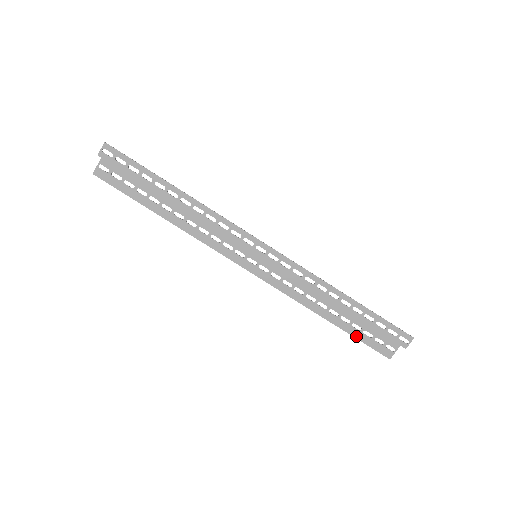
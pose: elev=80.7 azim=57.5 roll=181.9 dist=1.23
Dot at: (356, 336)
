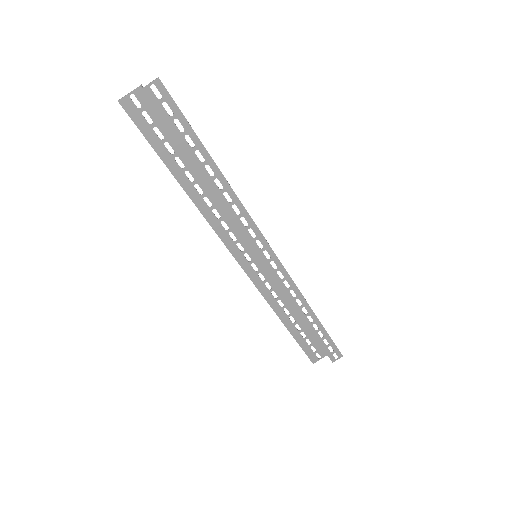
Dot at: (299, 341)
